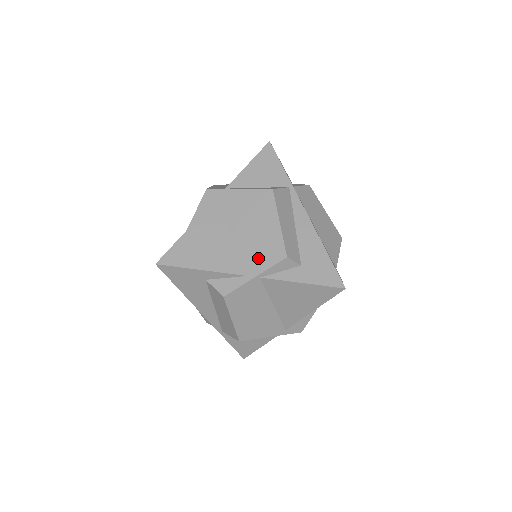
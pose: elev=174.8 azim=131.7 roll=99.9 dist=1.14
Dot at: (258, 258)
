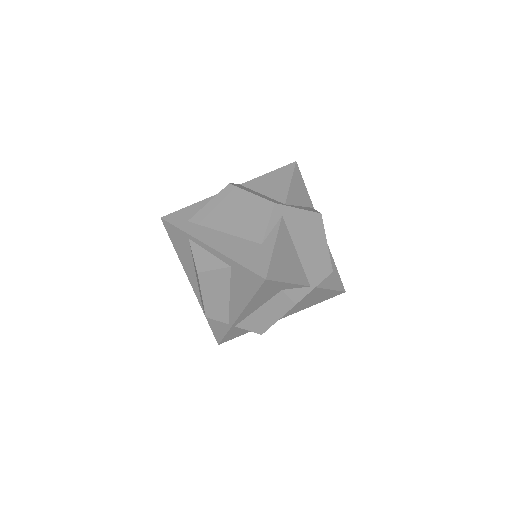
Dot at: (316, 272)
